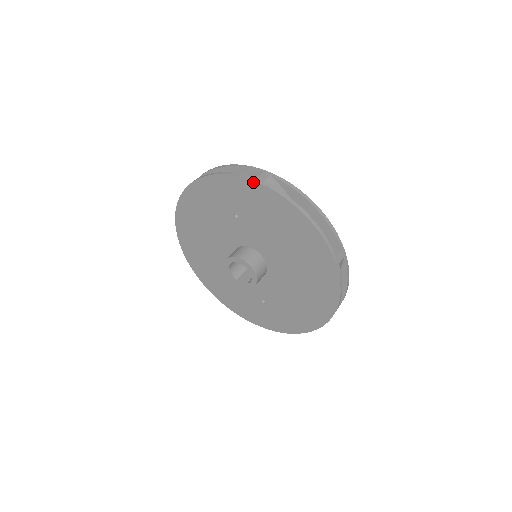
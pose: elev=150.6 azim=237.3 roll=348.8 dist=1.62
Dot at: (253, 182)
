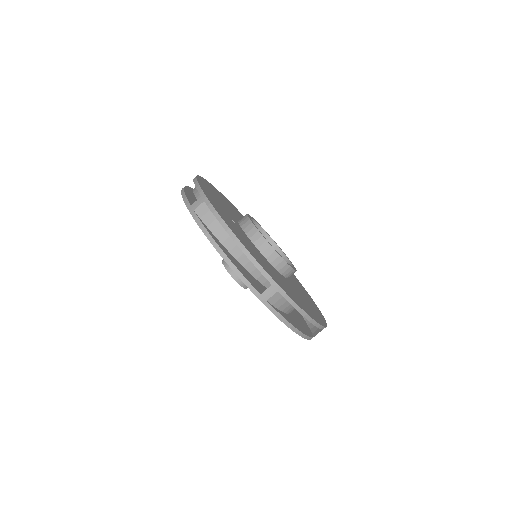
Dot at: (188, 209)
